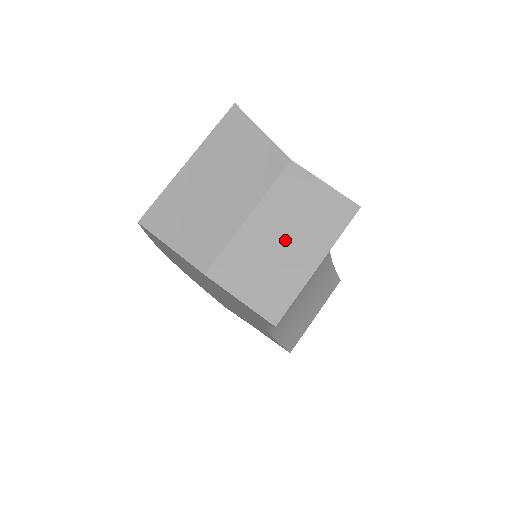
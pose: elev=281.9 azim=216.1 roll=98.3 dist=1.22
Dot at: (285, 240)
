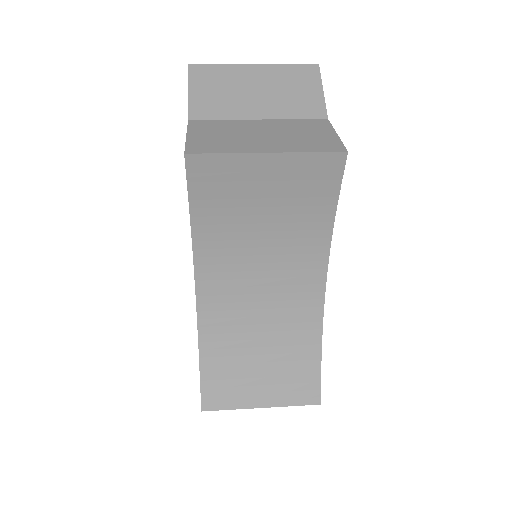
Dot at: (264, 135)
